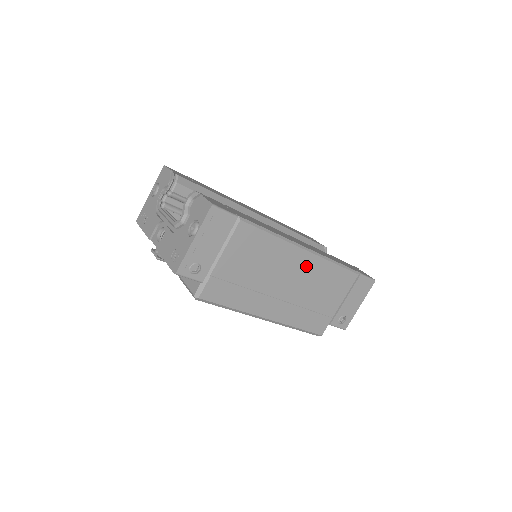
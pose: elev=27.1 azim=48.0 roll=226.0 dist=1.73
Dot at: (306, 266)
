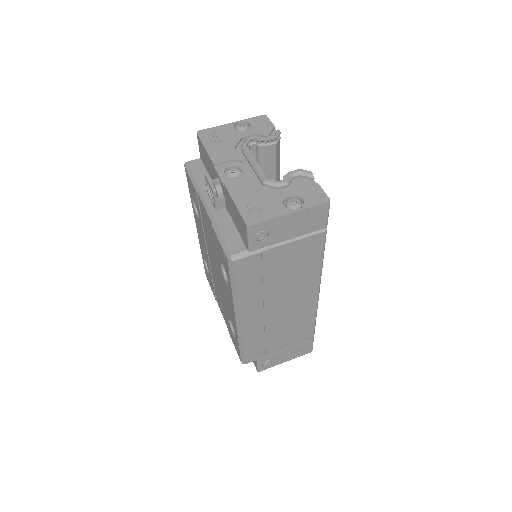
Dot at: (304, 304)
